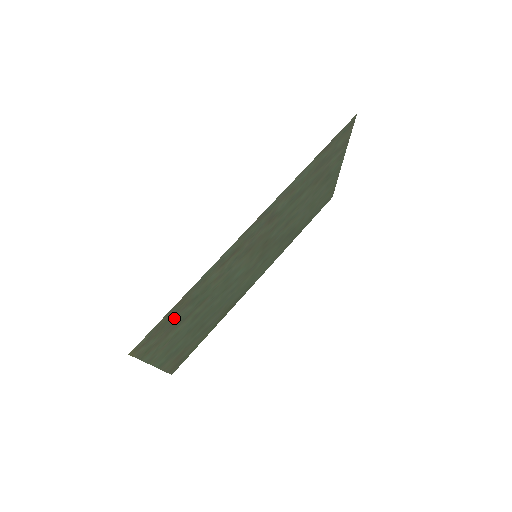
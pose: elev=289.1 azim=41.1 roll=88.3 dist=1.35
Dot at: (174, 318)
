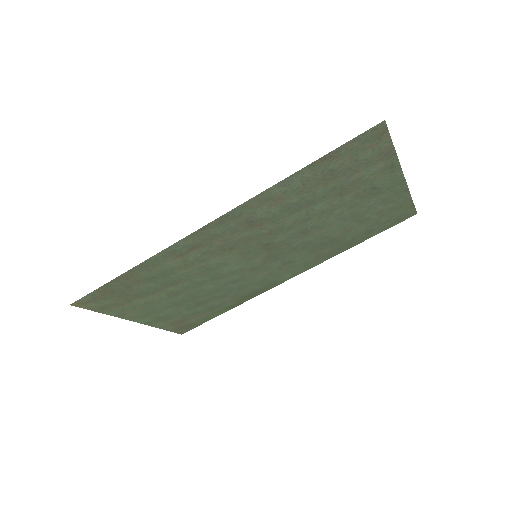
Dot at: (128, 289)
